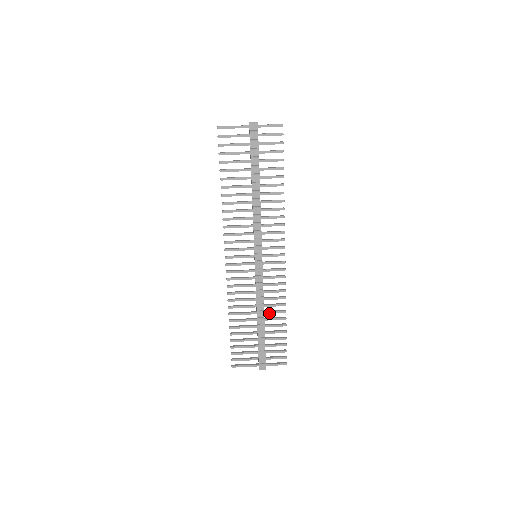
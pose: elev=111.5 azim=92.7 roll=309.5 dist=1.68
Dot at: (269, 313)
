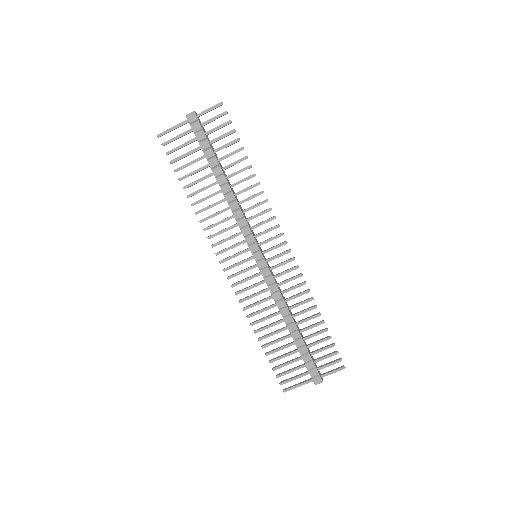
Dot at: (298, 315)
